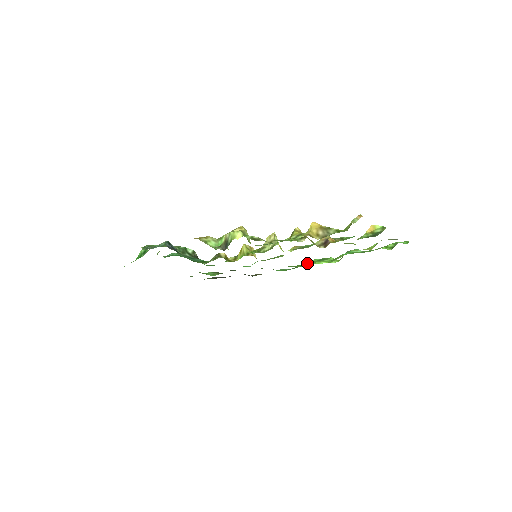
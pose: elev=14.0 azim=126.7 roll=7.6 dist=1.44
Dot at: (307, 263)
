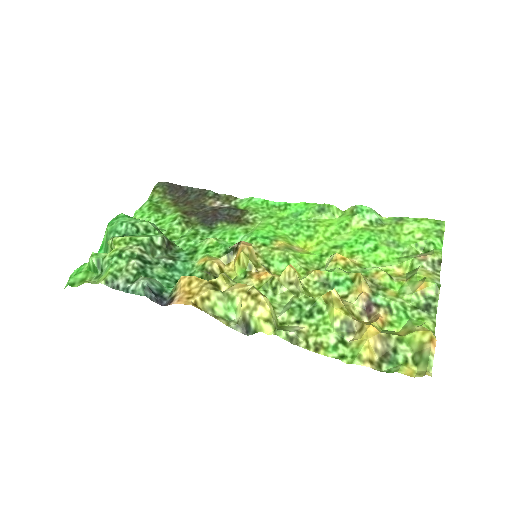
Dot at: (310, 233)
